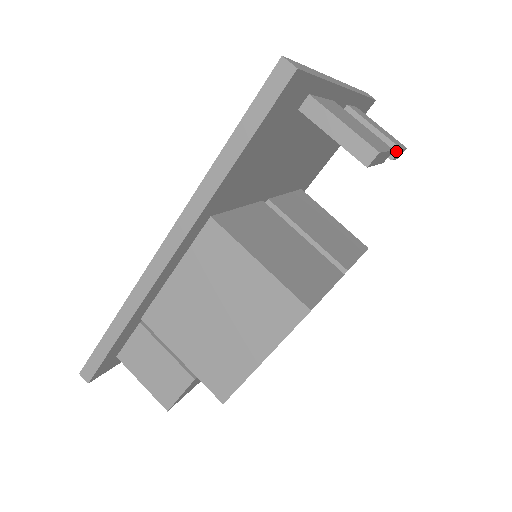
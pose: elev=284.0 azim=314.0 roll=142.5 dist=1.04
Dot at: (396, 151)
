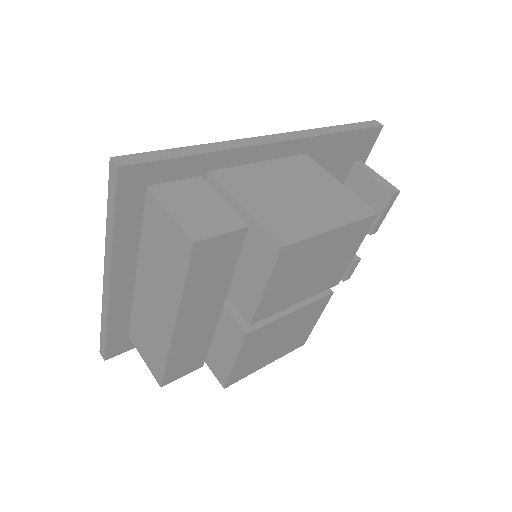
Dot at: (358, 258)
